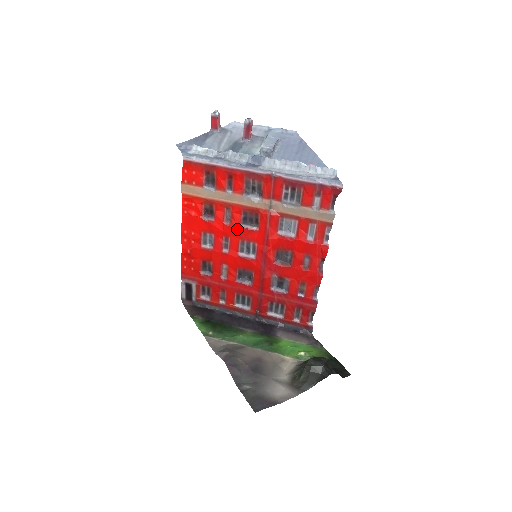
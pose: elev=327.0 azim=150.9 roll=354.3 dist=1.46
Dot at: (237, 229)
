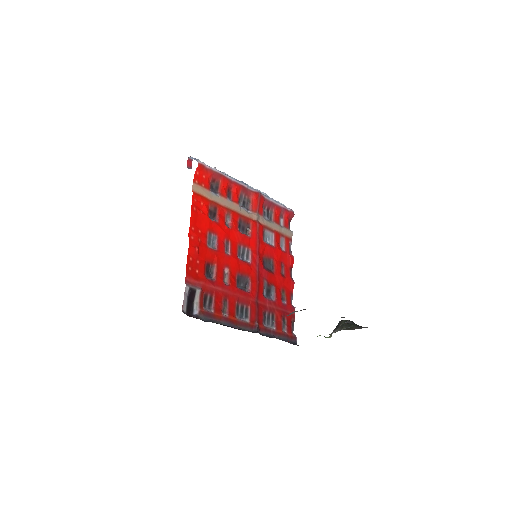
Dot at: (236, 233)
